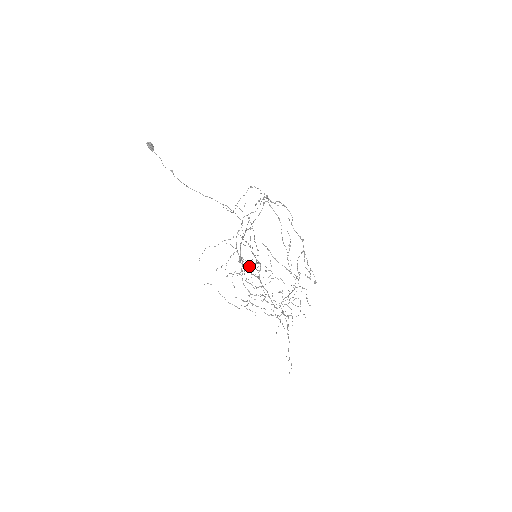
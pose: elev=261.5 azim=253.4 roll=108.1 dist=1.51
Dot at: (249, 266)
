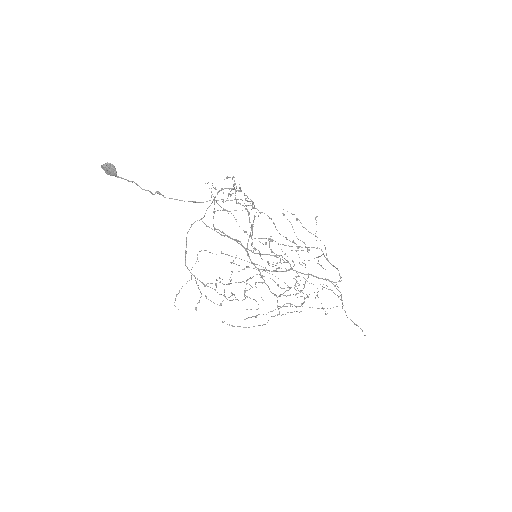
Dot at: (231, 279)
